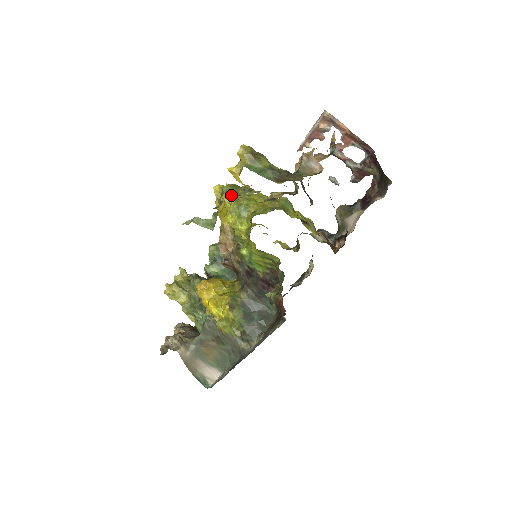
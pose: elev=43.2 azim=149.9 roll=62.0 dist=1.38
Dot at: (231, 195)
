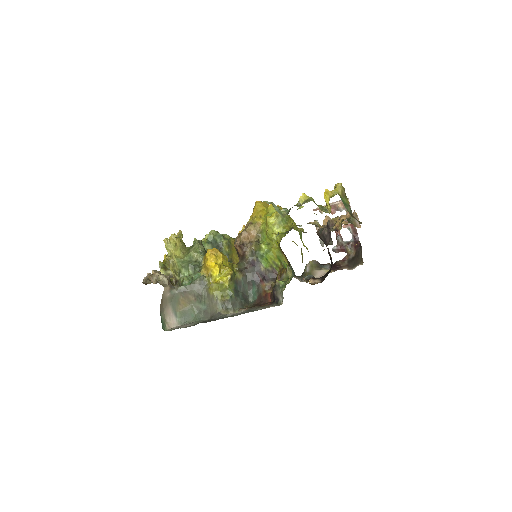
Dot at: occluded
